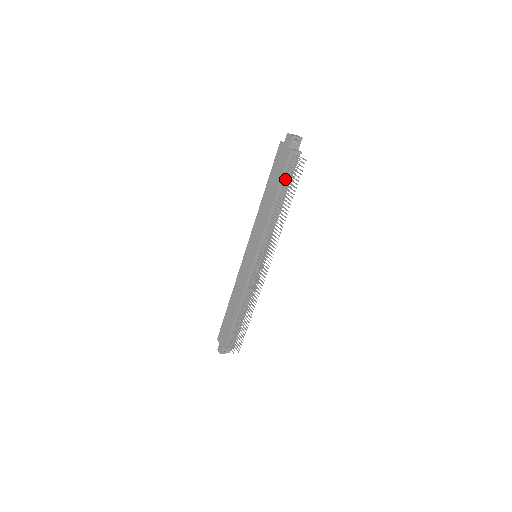
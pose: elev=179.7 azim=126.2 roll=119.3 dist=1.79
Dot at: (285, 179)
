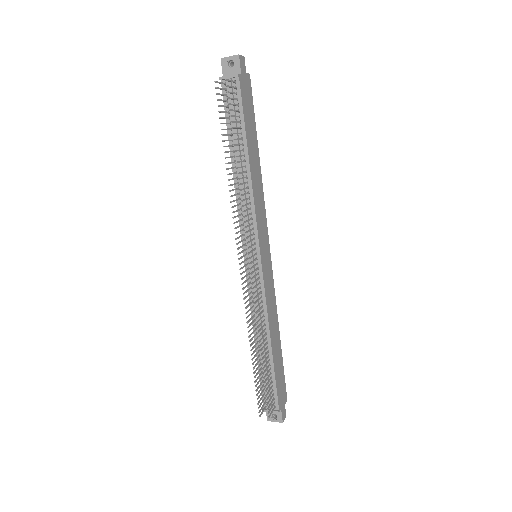
Dot at: (227, 123)
